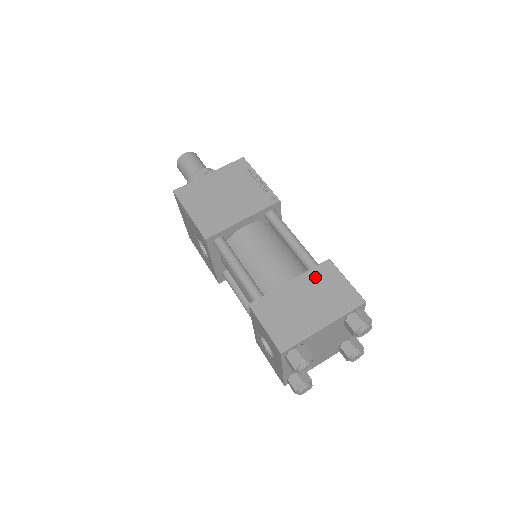
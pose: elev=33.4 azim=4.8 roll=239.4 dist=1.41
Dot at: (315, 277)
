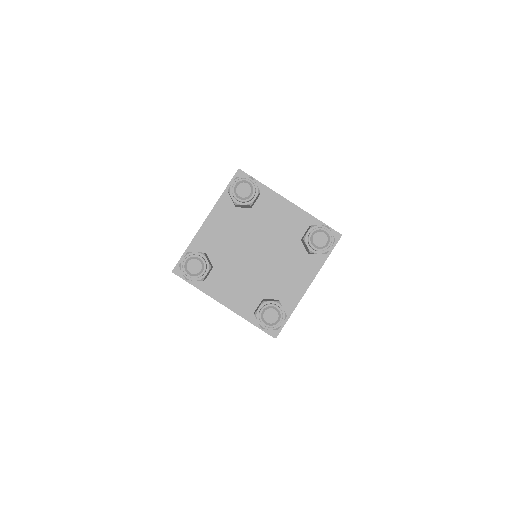
Dot at: occluded
